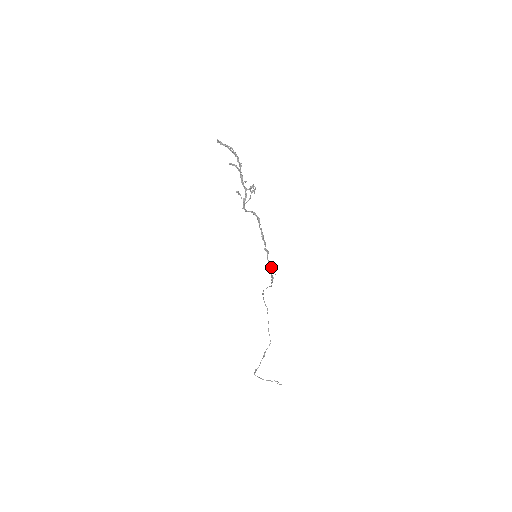
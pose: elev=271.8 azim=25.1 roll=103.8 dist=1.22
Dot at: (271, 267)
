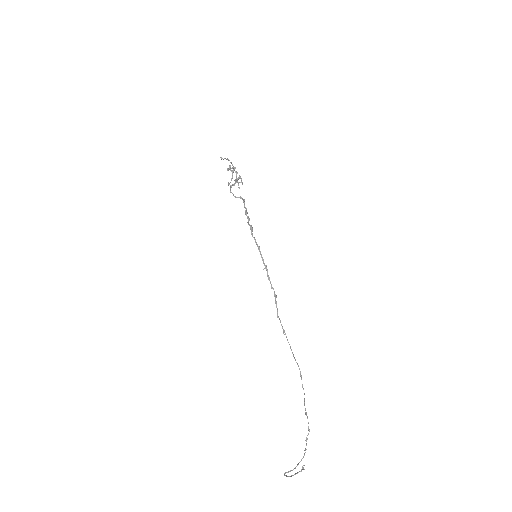
Dot at: (259, 248)
